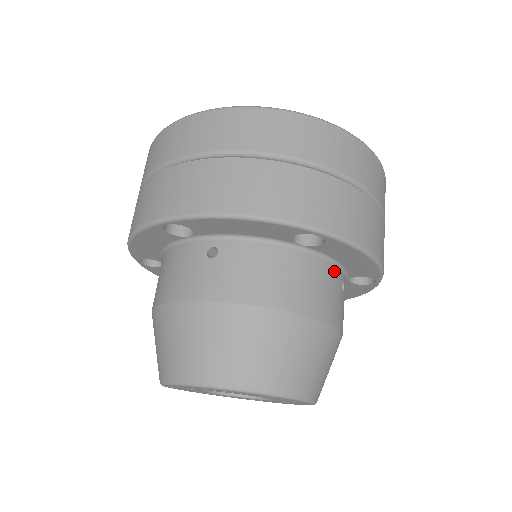
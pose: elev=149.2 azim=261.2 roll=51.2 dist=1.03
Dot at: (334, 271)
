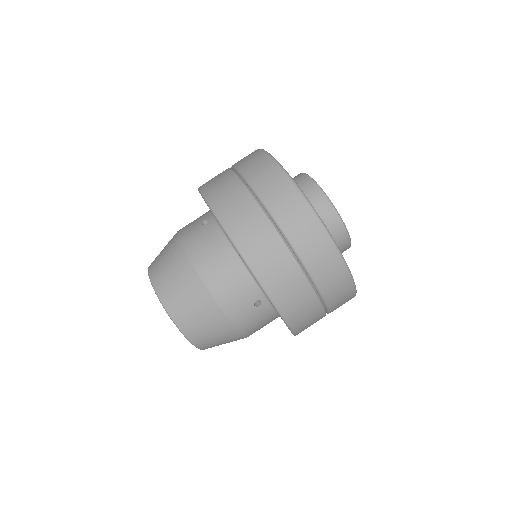
Dot at: (252, 286)
